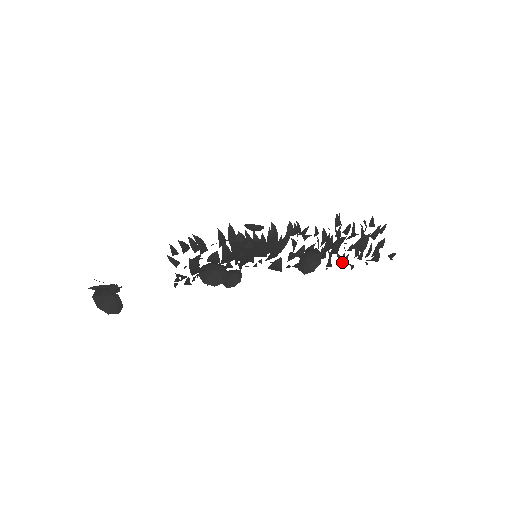
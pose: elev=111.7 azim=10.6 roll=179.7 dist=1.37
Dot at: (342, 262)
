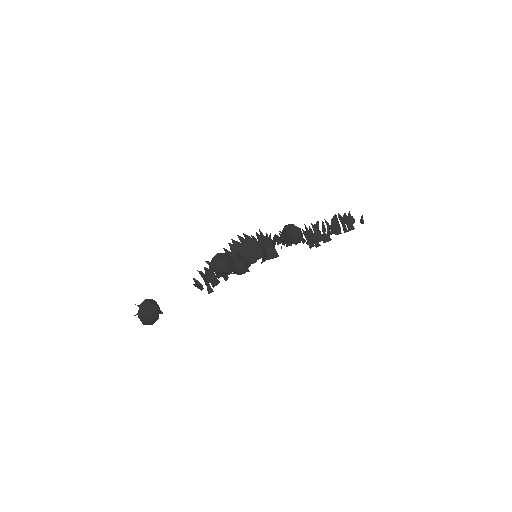
Dot at: (326, 239)
